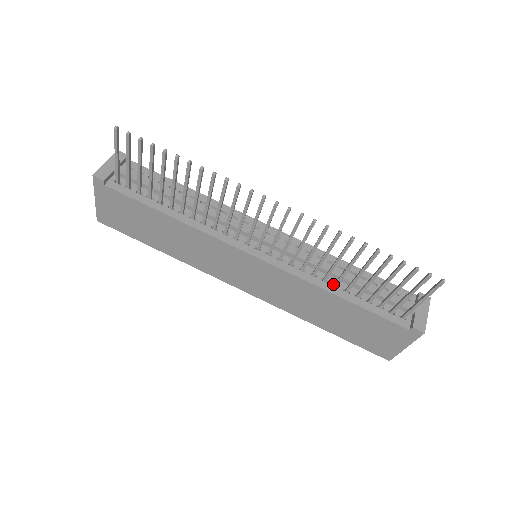
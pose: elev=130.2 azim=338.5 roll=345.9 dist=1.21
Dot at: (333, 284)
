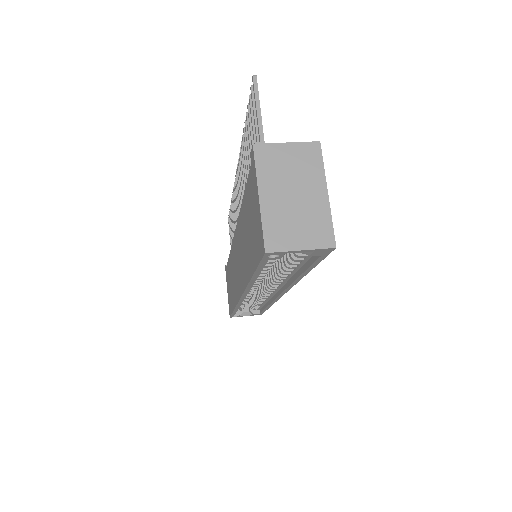
Dot at: occluded
